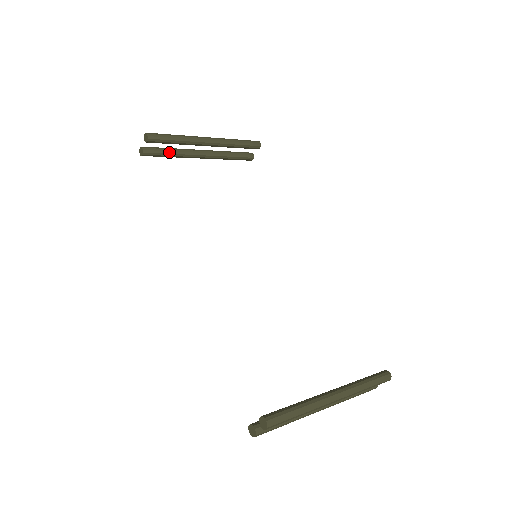
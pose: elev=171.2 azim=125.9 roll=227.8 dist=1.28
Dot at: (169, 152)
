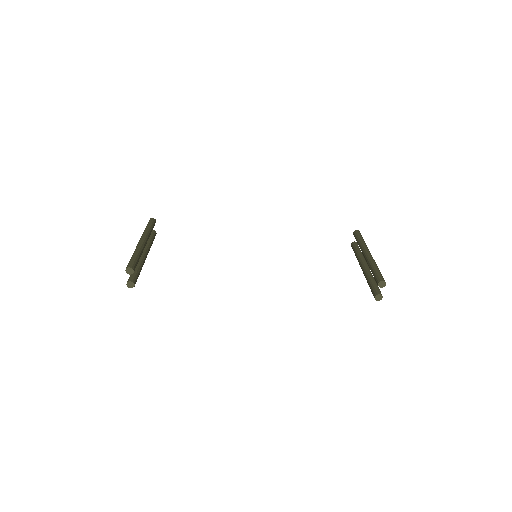
Dot at: (138, 270)
